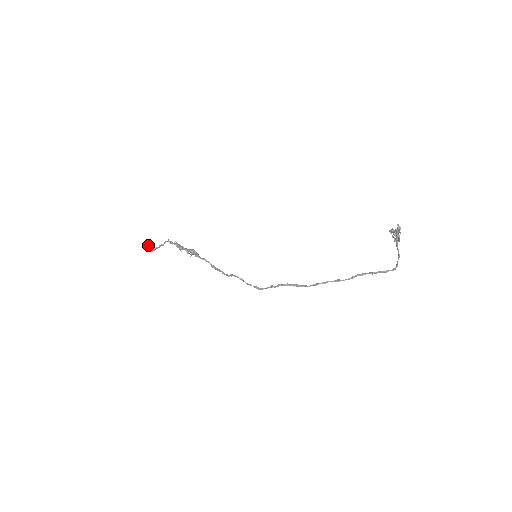
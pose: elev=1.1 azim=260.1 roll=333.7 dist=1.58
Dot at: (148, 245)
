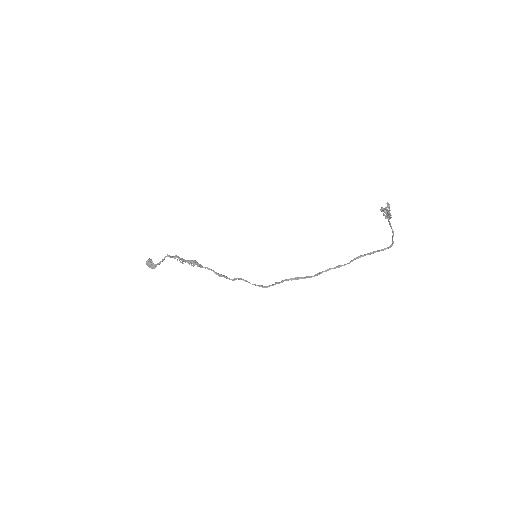
Dot at: (149, 263)
